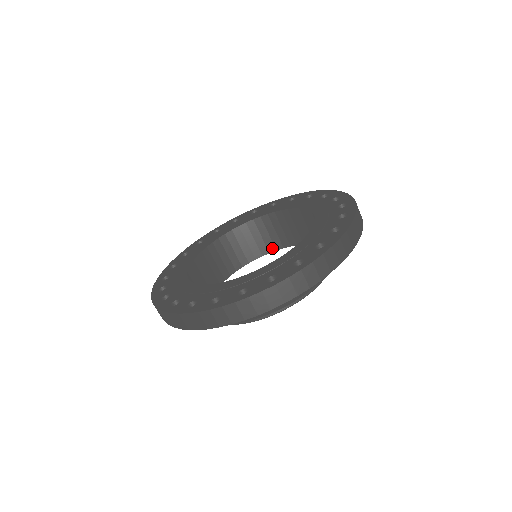
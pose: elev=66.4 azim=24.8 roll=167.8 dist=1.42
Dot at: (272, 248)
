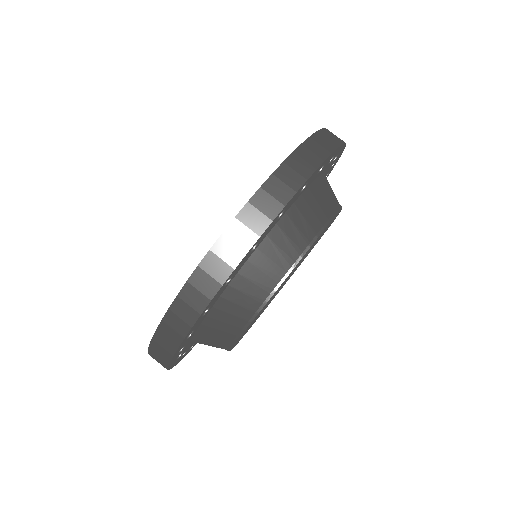
Dot at: occluded
